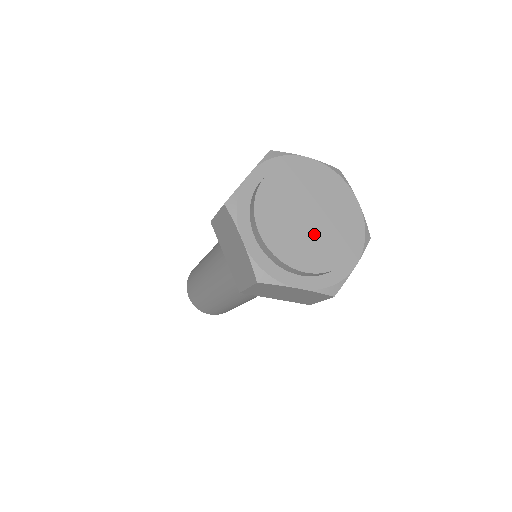
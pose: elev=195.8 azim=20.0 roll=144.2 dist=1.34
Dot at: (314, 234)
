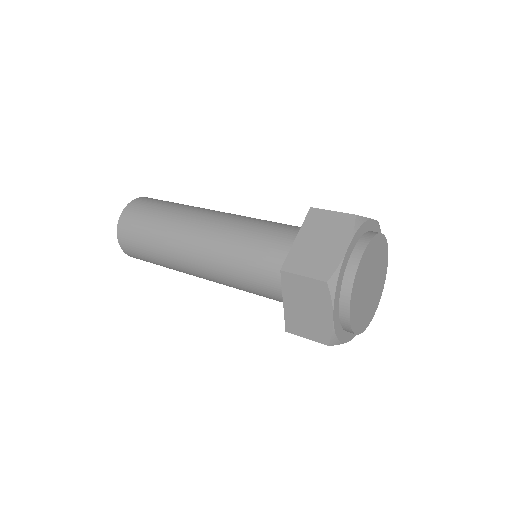
Dot at: (375, 287)
